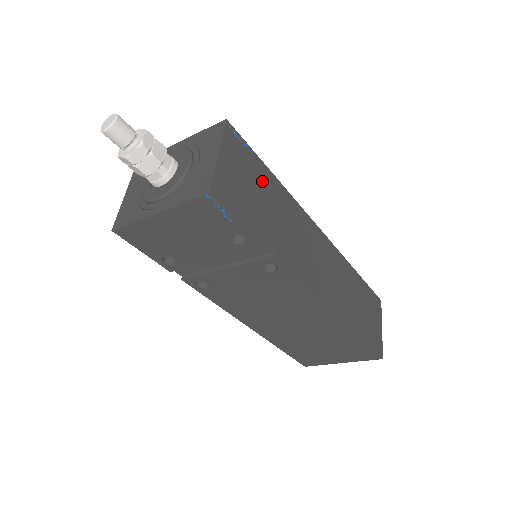
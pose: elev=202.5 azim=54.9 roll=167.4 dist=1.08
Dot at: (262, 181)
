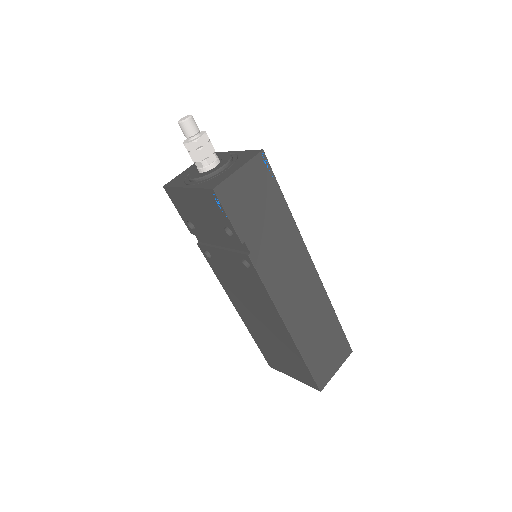
Dot at: (271, 203)
